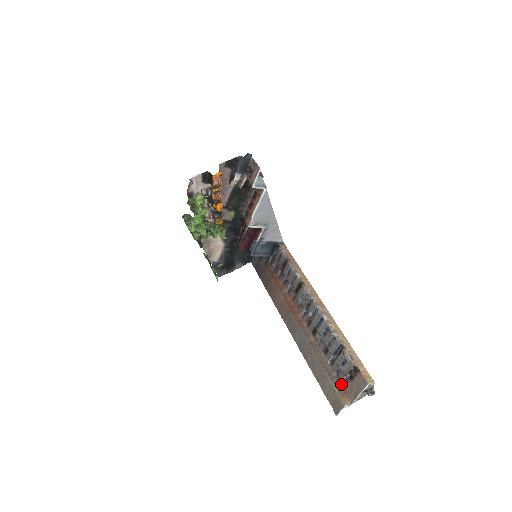
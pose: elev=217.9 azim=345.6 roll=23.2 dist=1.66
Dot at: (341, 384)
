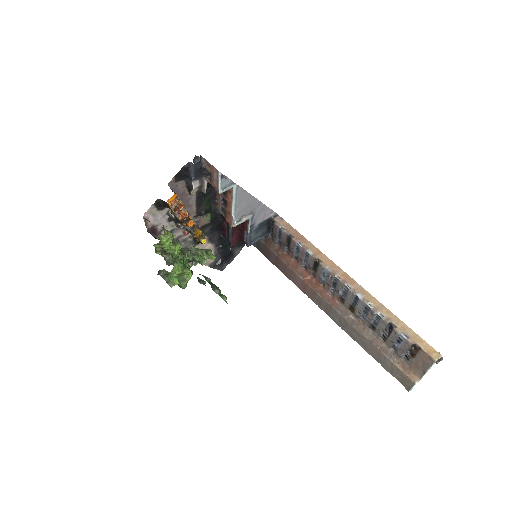
Dot at: (402, 359)
